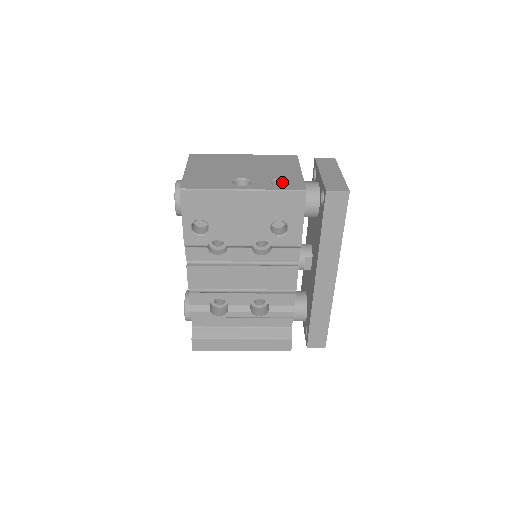
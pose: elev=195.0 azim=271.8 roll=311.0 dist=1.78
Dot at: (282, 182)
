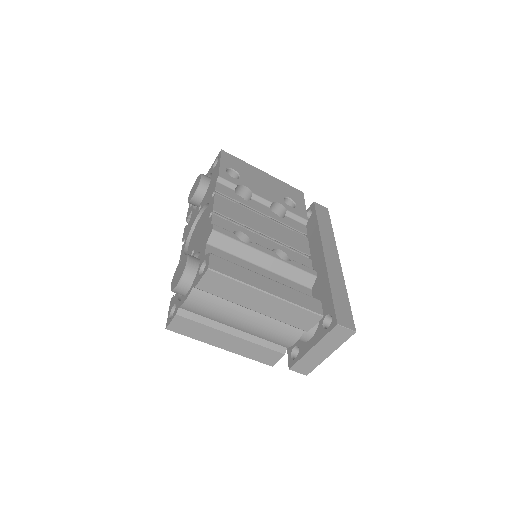
Dot at: occluded
